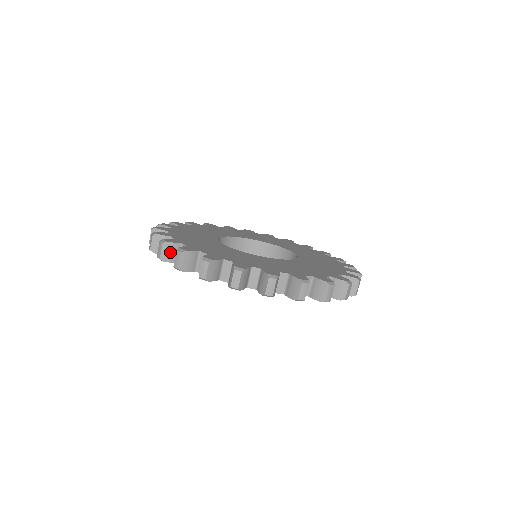
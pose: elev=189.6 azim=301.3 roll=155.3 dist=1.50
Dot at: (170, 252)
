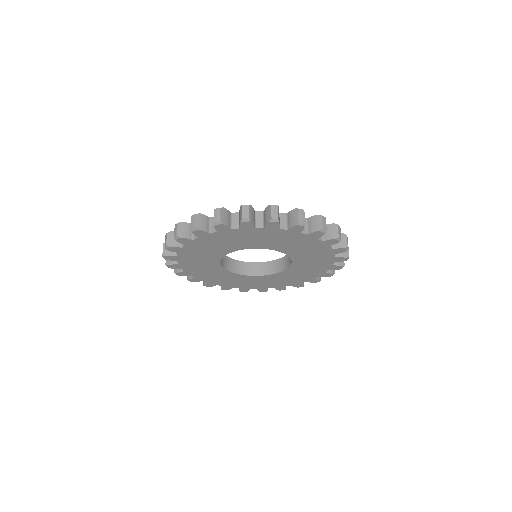
Dot at: occluded
